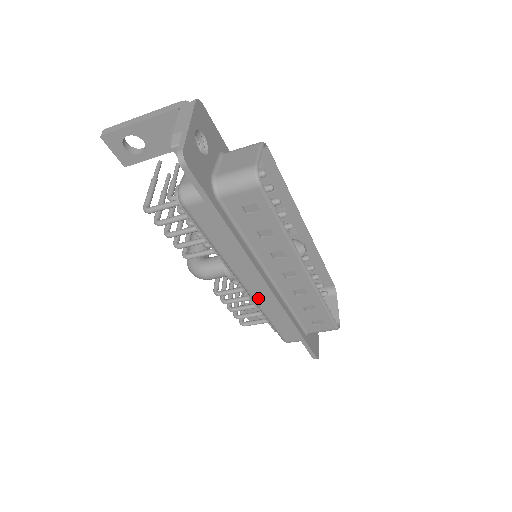
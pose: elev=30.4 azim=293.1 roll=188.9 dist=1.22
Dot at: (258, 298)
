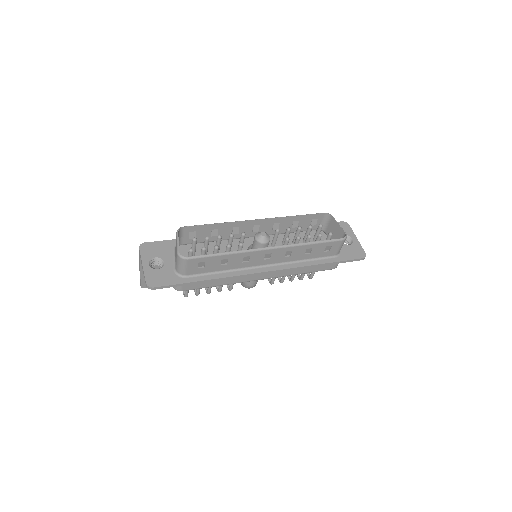
Dot at: (277, 275)
